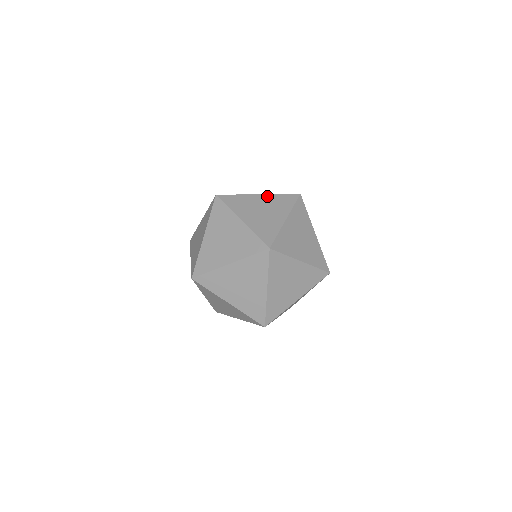
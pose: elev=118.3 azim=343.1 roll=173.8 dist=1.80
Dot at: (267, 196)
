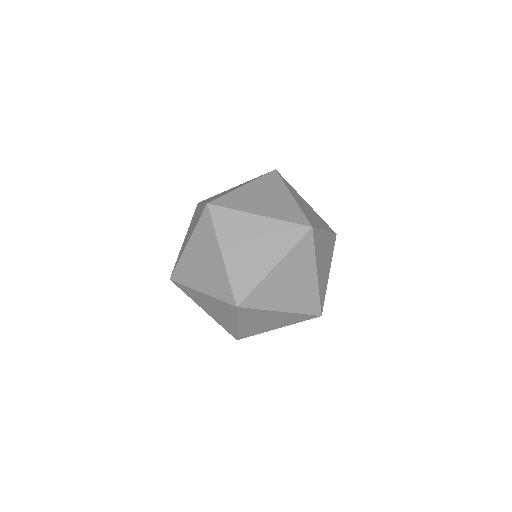
Dot at: occluded
